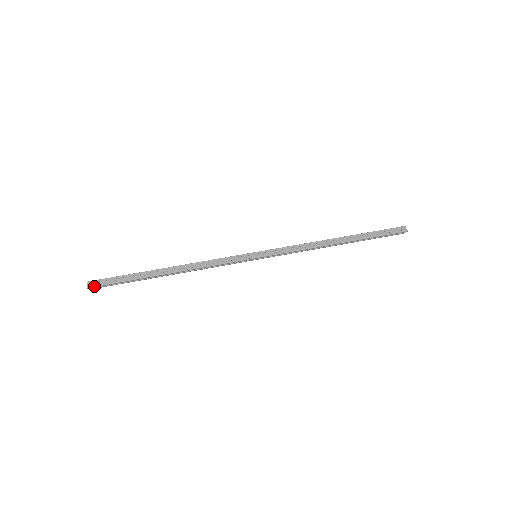
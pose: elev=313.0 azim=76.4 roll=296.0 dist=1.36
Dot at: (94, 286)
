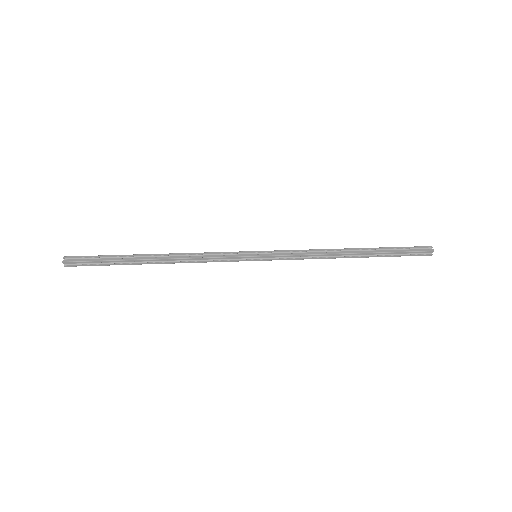
Dot at: (70, 261)
